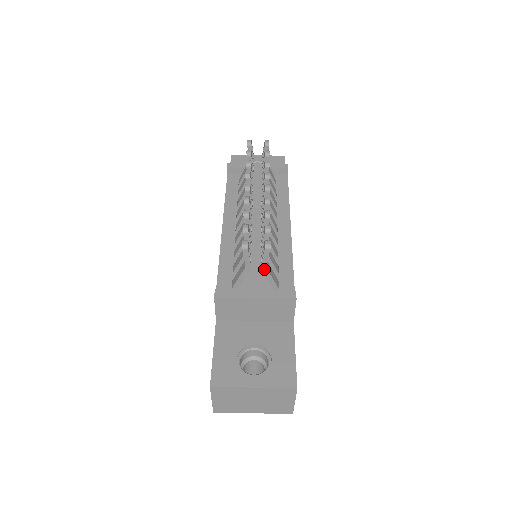
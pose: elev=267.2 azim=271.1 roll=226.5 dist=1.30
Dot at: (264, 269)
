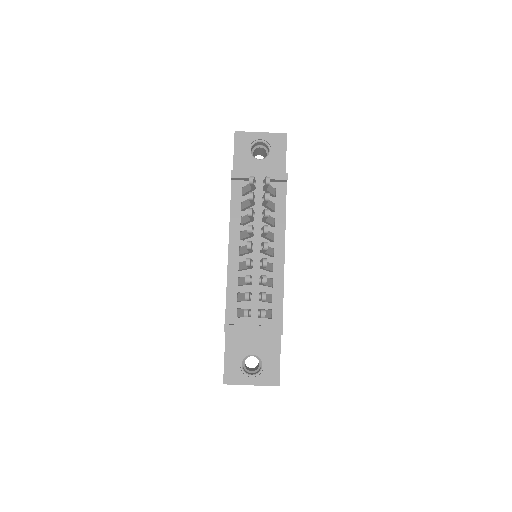
Dot at: occluded
